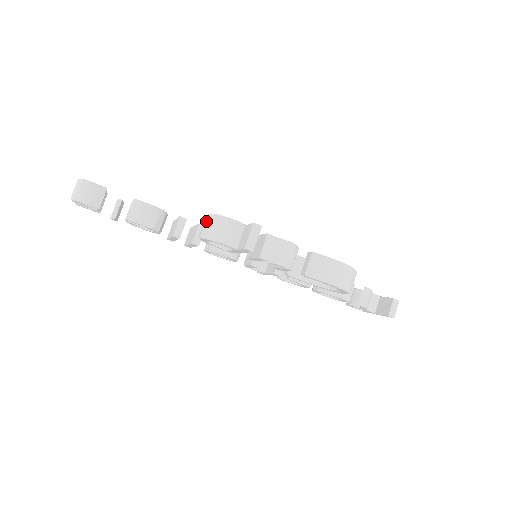
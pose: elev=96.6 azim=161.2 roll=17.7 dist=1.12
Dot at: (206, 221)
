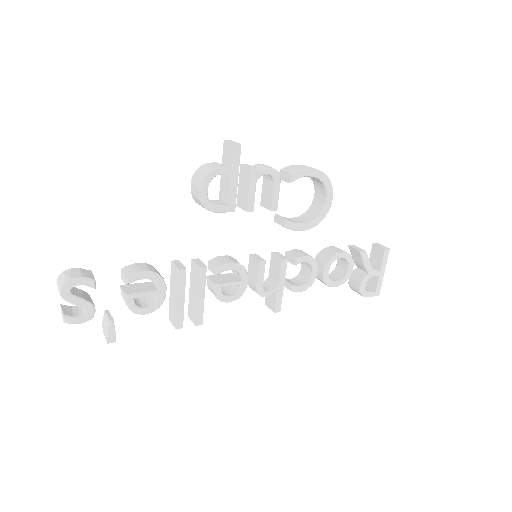
Dot at: (193, 181)
